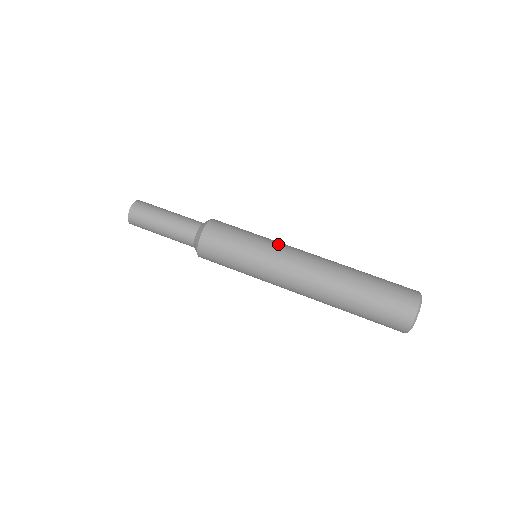
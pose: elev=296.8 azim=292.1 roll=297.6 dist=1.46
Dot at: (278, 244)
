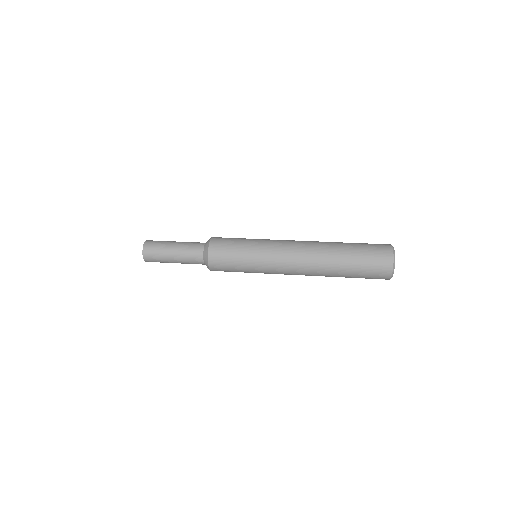
Dot at: occluded
